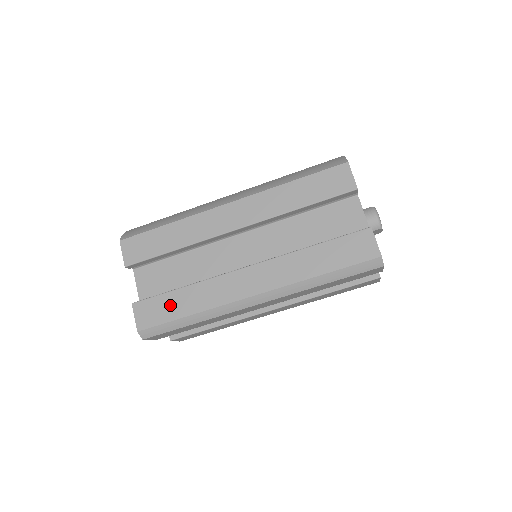
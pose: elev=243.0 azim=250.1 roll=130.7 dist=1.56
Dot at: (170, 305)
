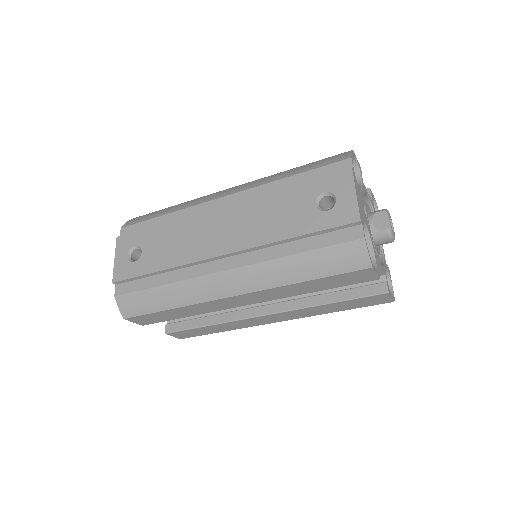
Dot at: (202, 331)
